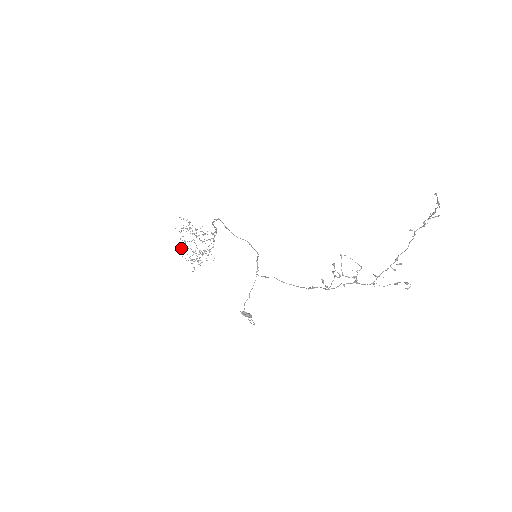
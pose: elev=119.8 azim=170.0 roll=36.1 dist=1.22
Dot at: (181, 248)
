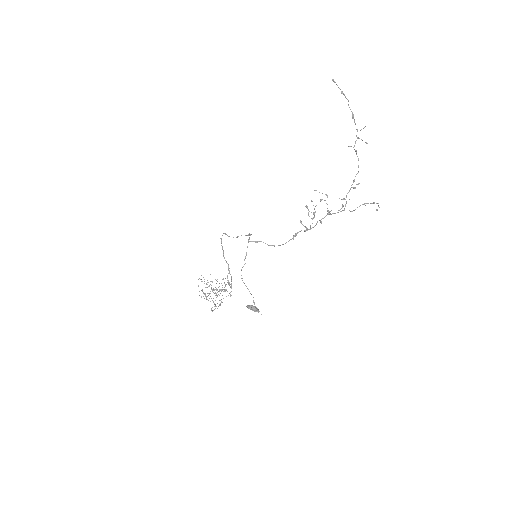
Dot at: occluded
